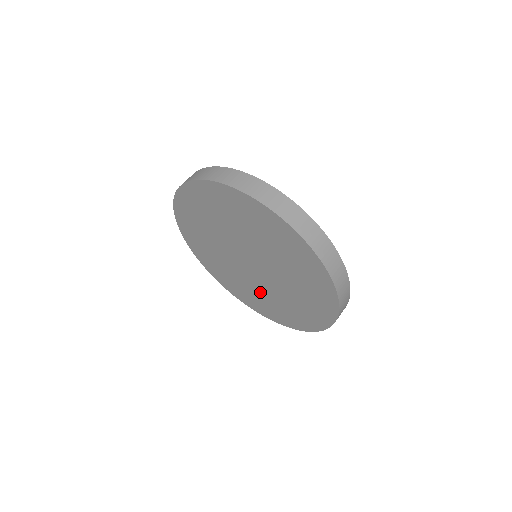
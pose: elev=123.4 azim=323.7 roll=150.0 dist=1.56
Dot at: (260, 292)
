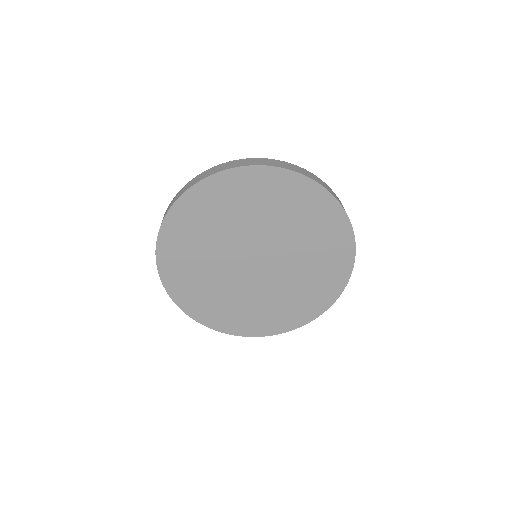
Dot at: (239, 297)
